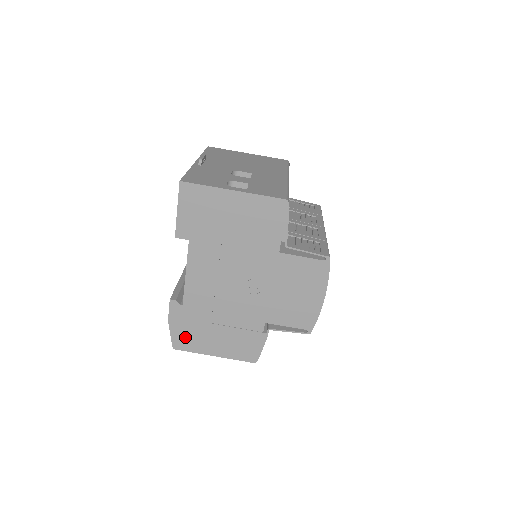
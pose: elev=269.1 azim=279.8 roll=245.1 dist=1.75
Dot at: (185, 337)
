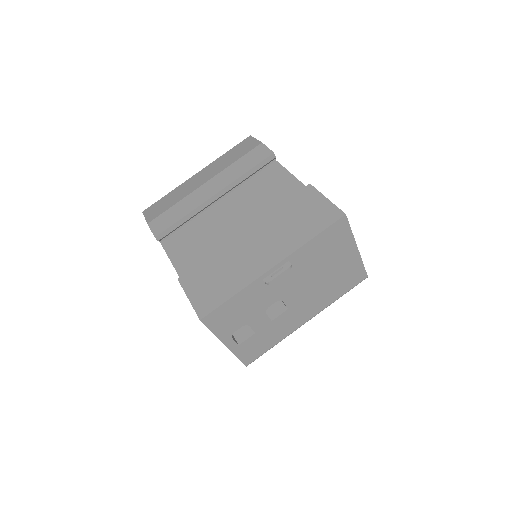
Dot at: occluded
